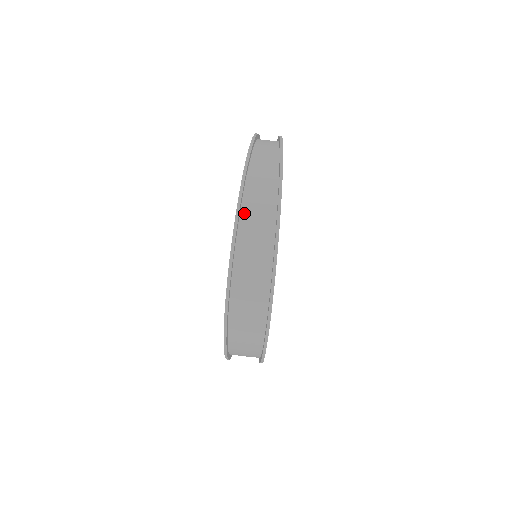
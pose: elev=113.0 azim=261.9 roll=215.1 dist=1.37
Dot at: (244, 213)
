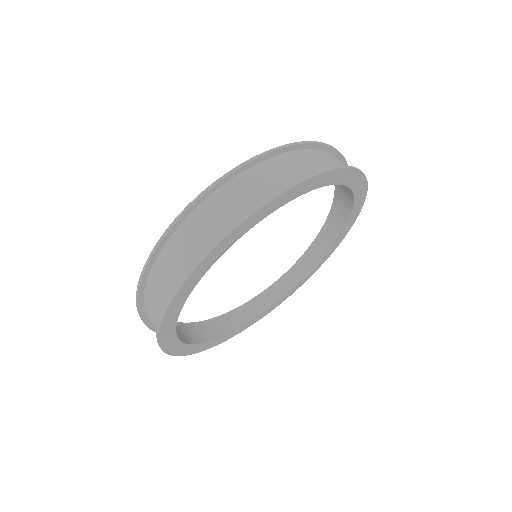
Dot at: (297, 153)
